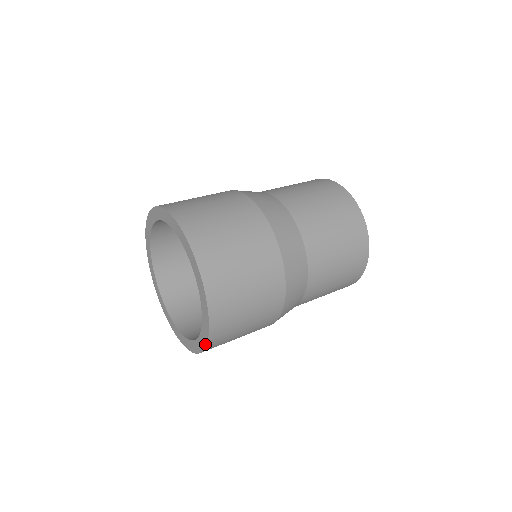
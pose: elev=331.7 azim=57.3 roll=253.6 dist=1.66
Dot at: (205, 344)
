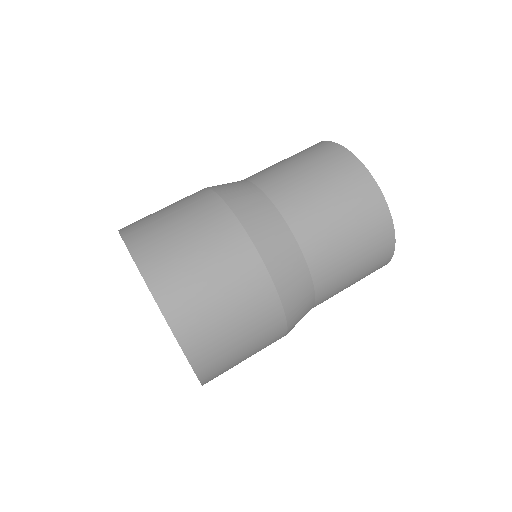
Dot at: occluded
